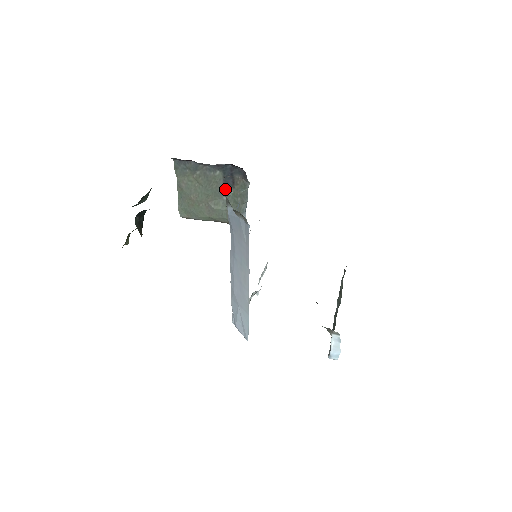
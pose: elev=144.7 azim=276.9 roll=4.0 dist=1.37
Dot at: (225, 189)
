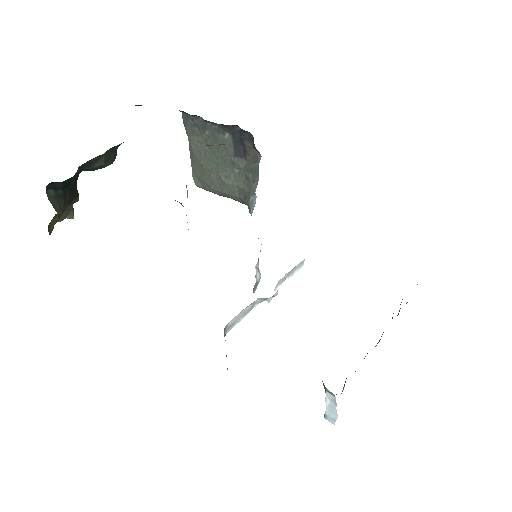
Dot at: (236, 159)
